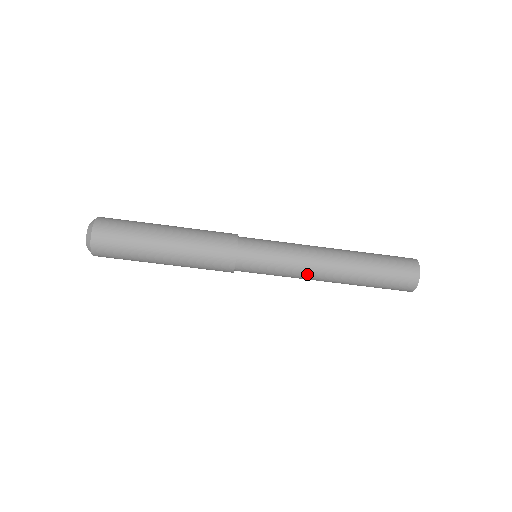
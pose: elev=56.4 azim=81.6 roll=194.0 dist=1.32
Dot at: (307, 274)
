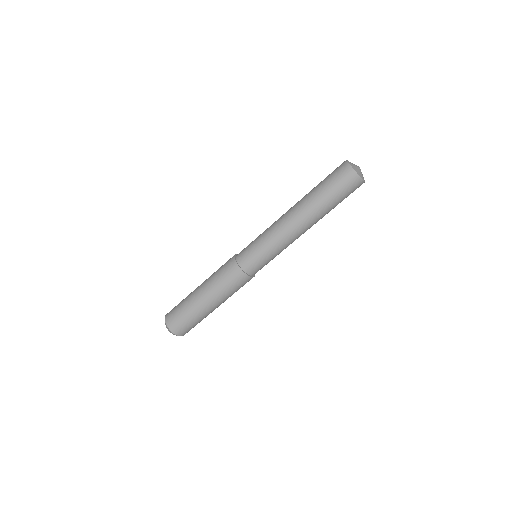
Dot at: (290, 240)
